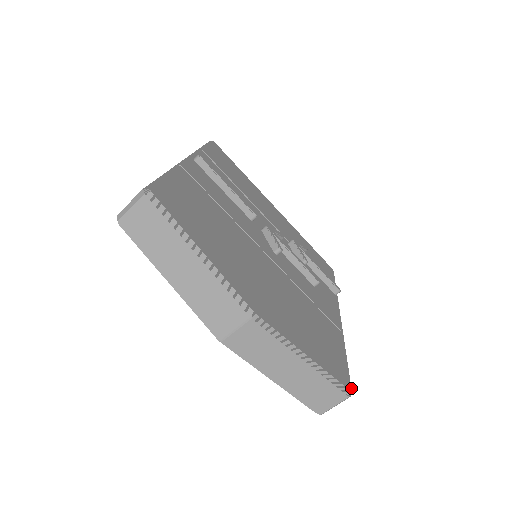
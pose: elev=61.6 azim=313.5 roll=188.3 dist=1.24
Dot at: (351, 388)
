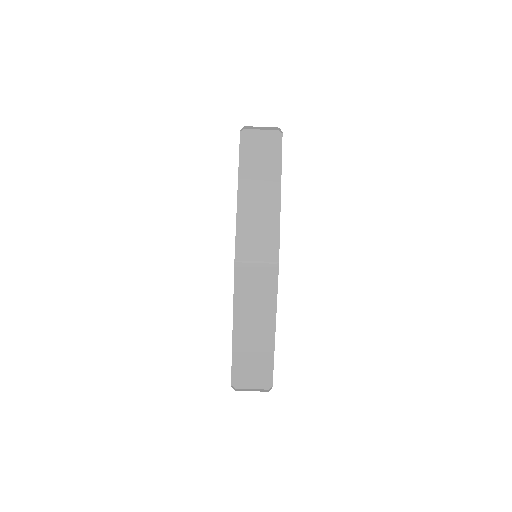
Dot at: (272, 386)
